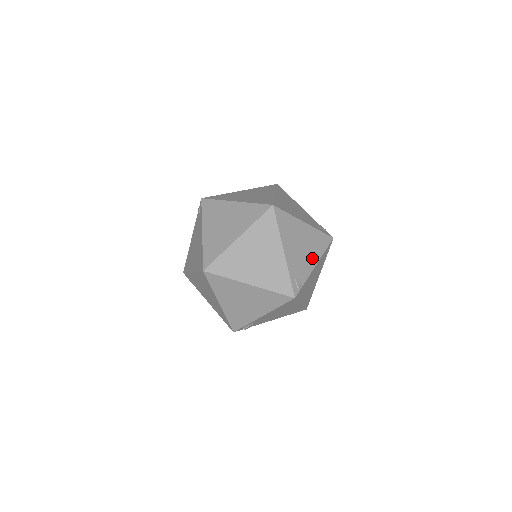
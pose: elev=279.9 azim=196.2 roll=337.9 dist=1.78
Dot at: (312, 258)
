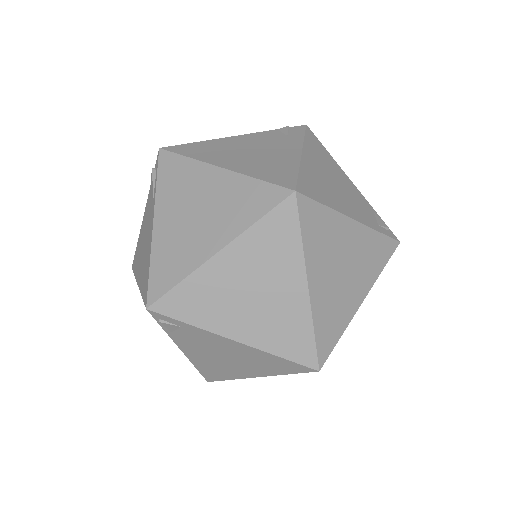
Dot at: (344, 179)
